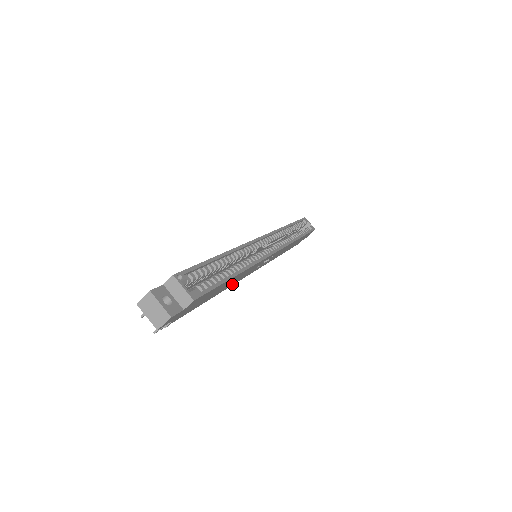
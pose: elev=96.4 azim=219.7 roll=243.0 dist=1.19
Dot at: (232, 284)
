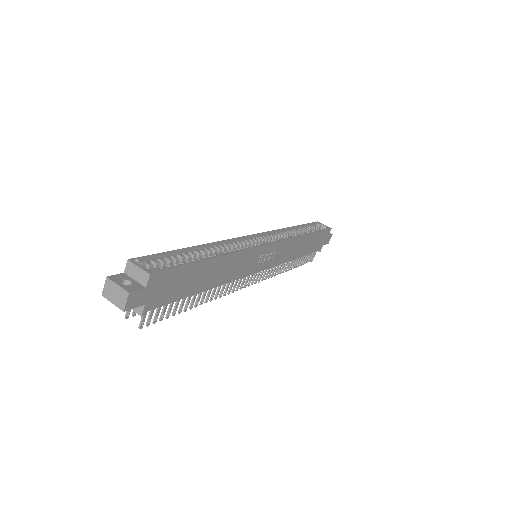
Dot at: (227, 280)
